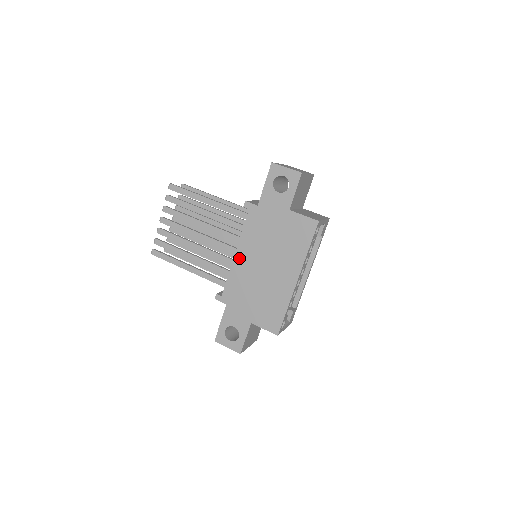
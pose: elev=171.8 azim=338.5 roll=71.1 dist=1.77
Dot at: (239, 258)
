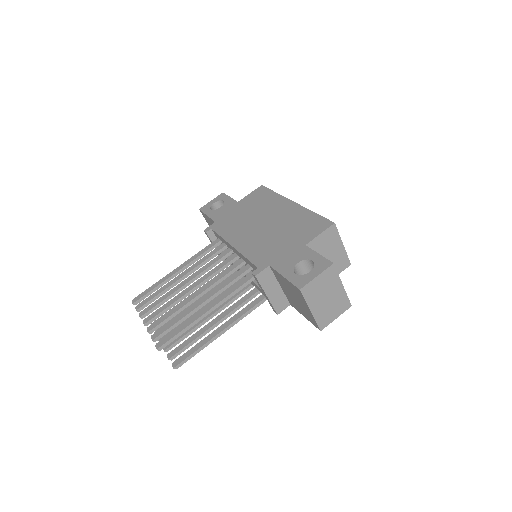
Dot at: (239, 244)
